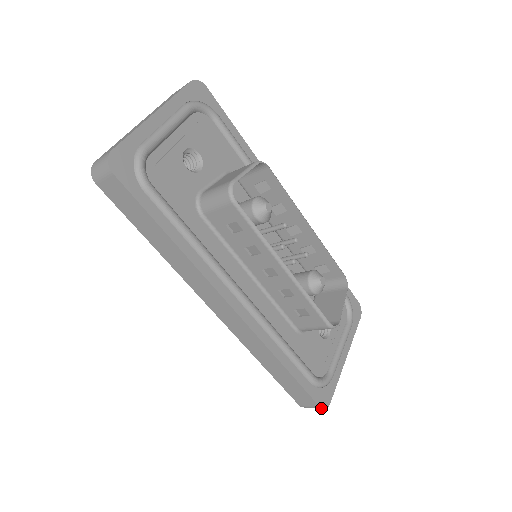
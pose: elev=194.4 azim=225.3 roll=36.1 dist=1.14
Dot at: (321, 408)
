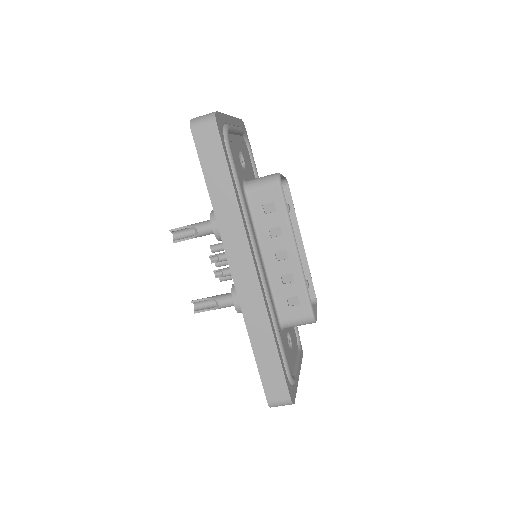
Dot at: (291, 401)
